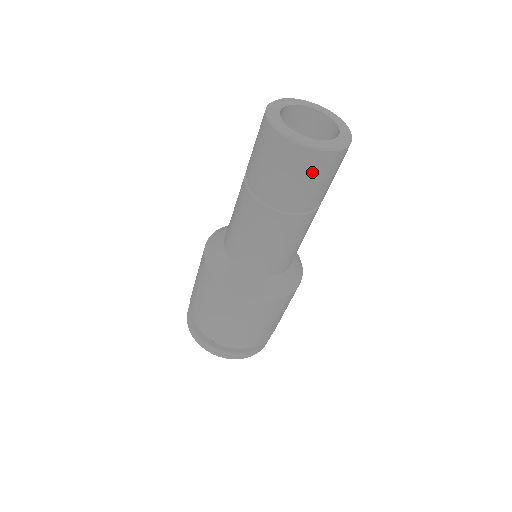
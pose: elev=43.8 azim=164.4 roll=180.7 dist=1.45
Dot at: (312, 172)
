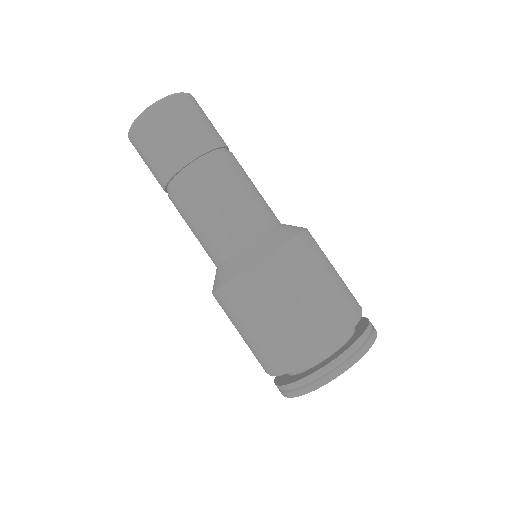
Dot at: (202, 112)
